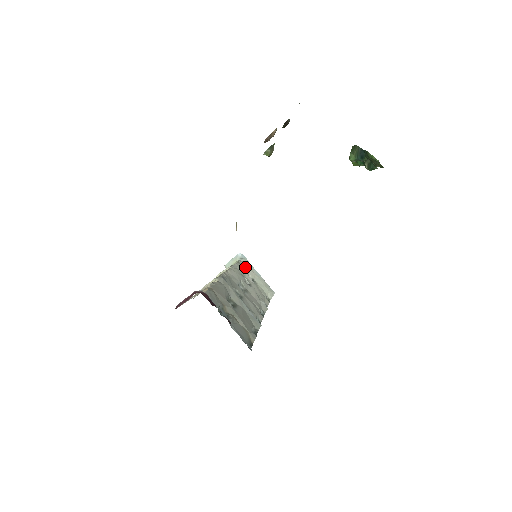
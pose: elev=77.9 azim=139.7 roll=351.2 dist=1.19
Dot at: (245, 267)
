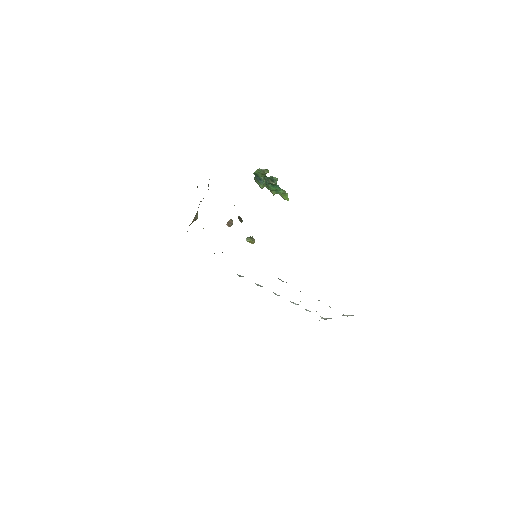
Dot at: occluded
